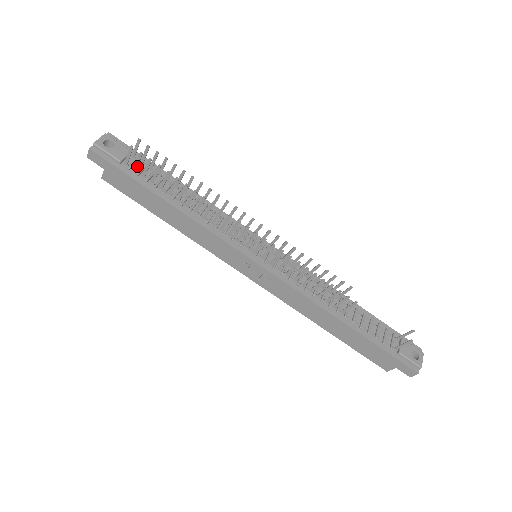
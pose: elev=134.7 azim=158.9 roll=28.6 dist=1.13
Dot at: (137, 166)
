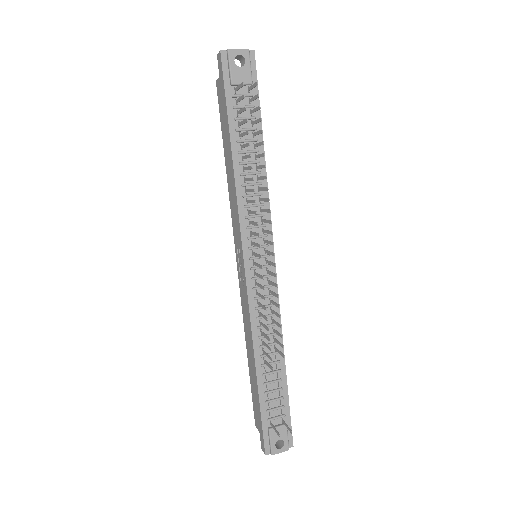
Dot at: (238, 101)
